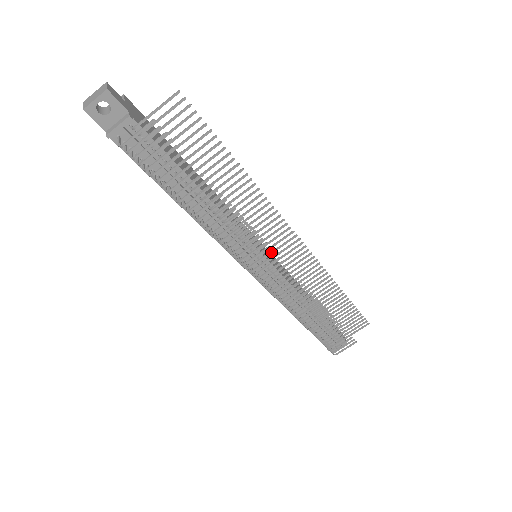
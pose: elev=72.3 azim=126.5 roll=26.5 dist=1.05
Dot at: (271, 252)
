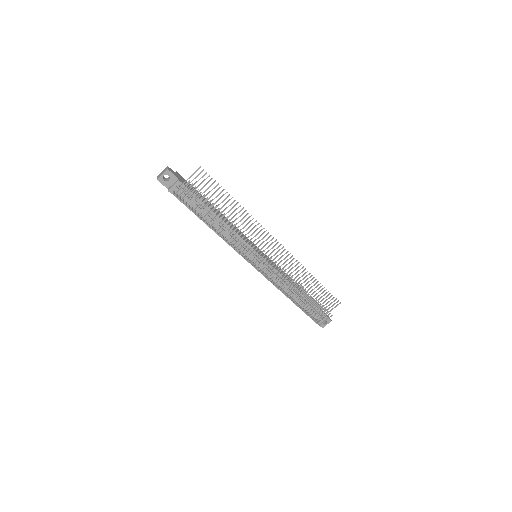
Dot at: (261, 249)
